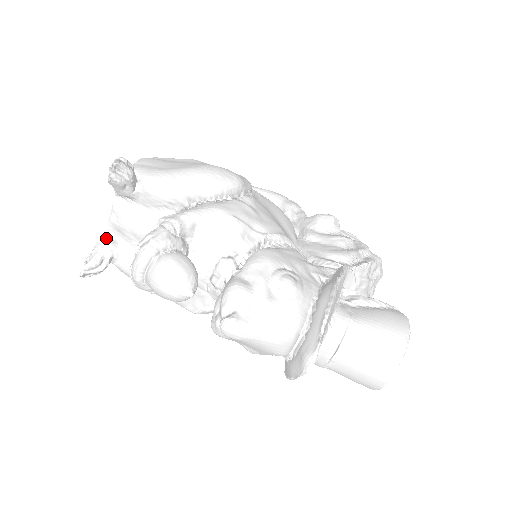
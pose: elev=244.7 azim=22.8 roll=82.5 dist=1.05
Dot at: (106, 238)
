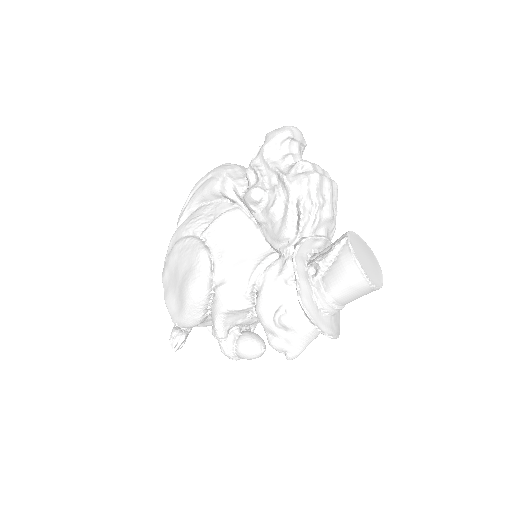
Dot at: (209, 329)
